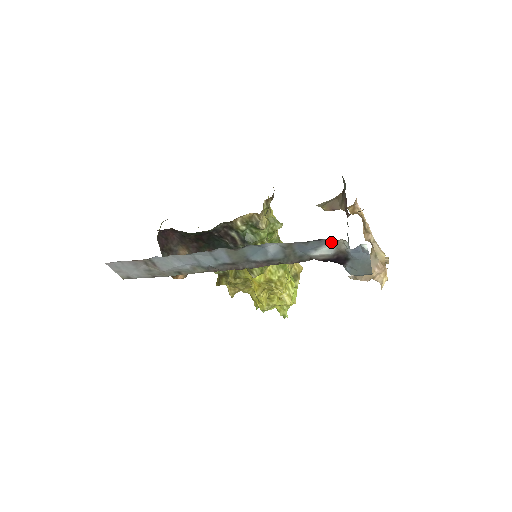
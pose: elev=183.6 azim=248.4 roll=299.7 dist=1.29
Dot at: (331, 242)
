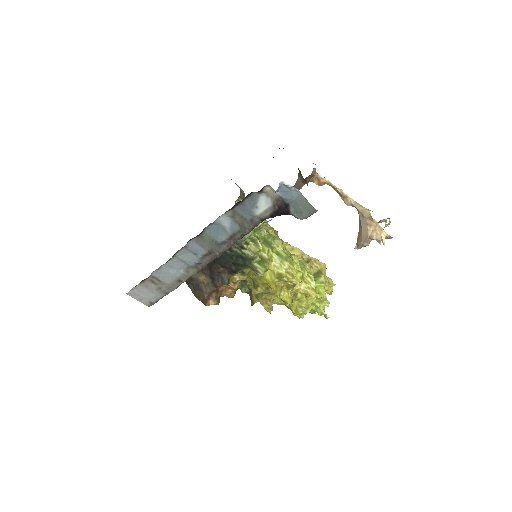
Dot at: (262, 194)
